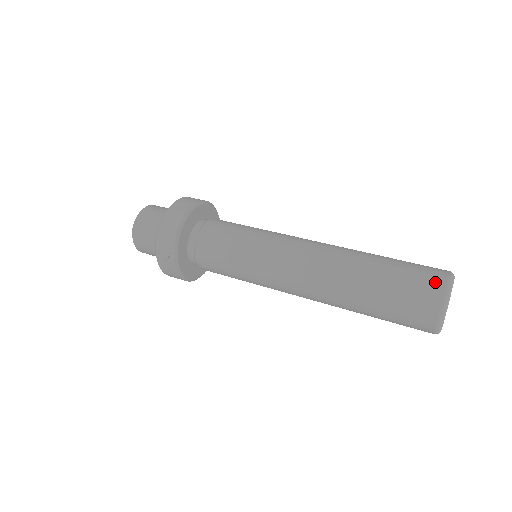
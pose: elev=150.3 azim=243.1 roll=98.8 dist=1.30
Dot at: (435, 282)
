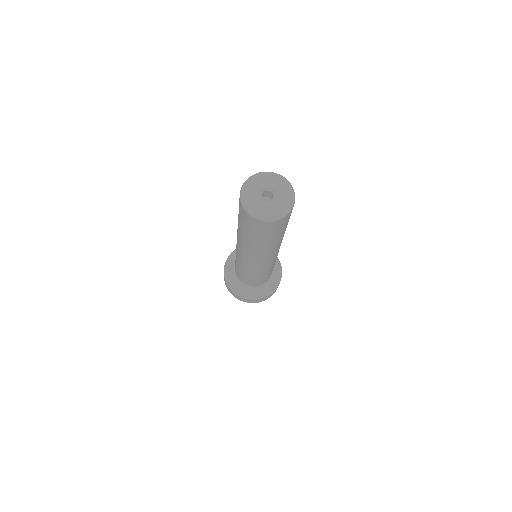
Dot at: occluded
